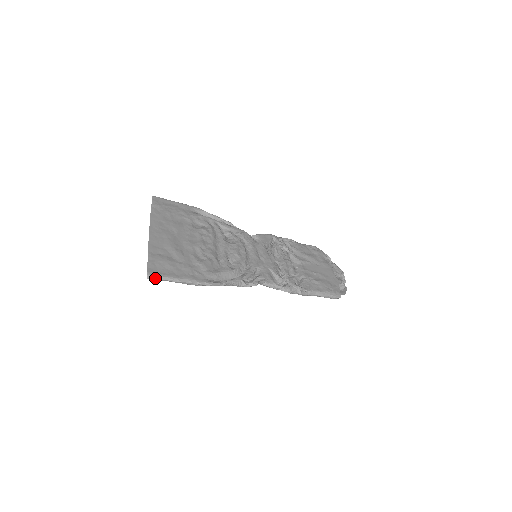
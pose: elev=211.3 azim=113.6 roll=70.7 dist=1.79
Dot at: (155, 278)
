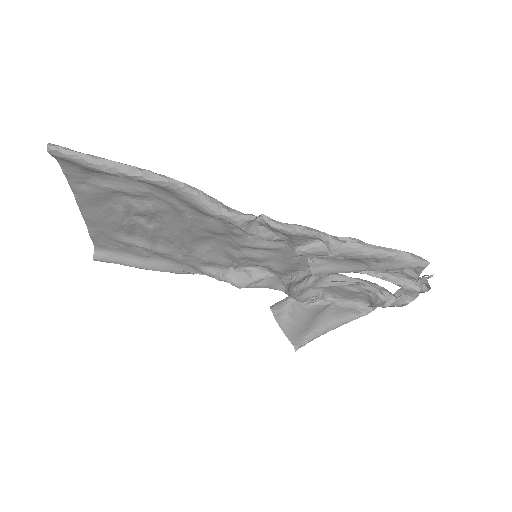
Dot at: (62, 148)
